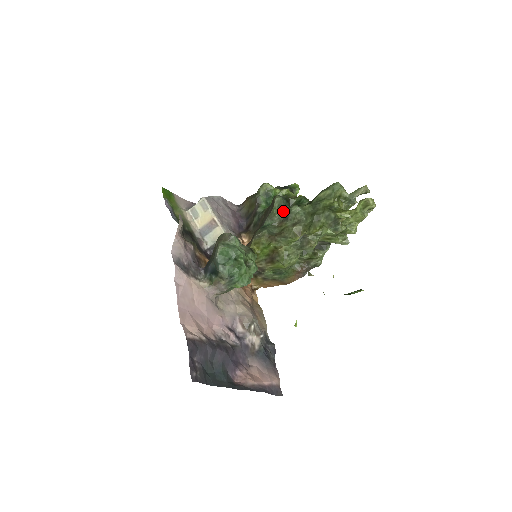
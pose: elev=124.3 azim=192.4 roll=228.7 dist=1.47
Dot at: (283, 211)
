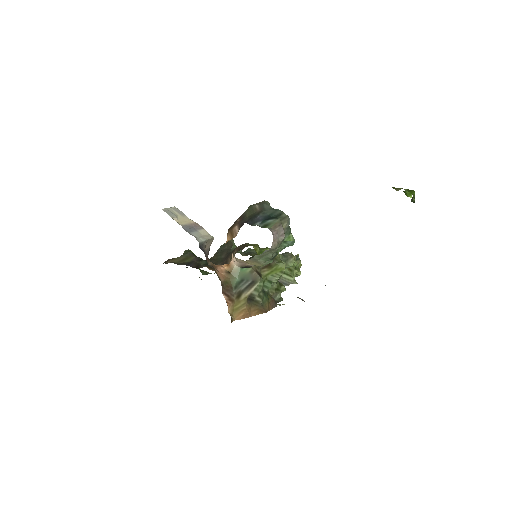
Dot at: occluded
